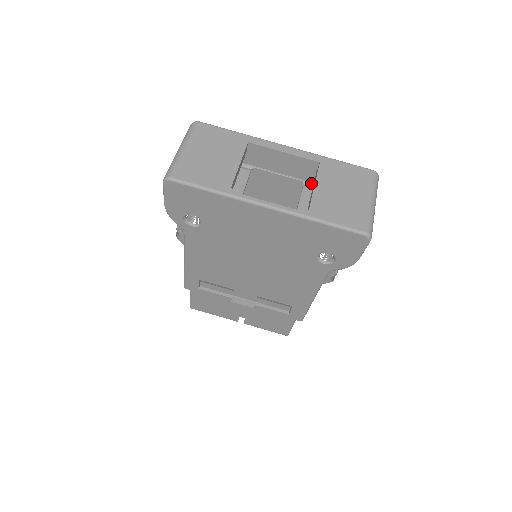
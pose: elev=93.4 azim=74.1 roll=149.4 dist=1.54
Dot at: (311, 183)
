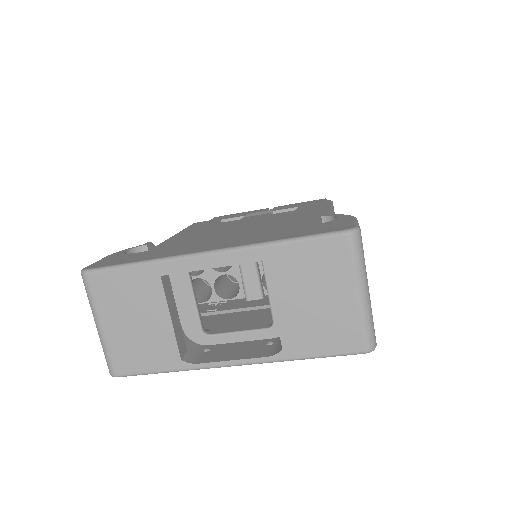
Dot at: occluded
